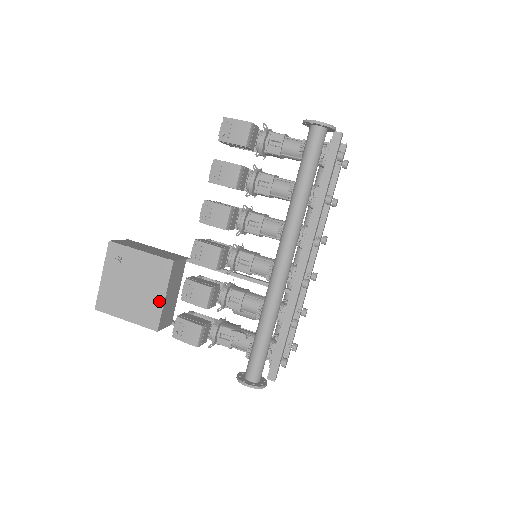
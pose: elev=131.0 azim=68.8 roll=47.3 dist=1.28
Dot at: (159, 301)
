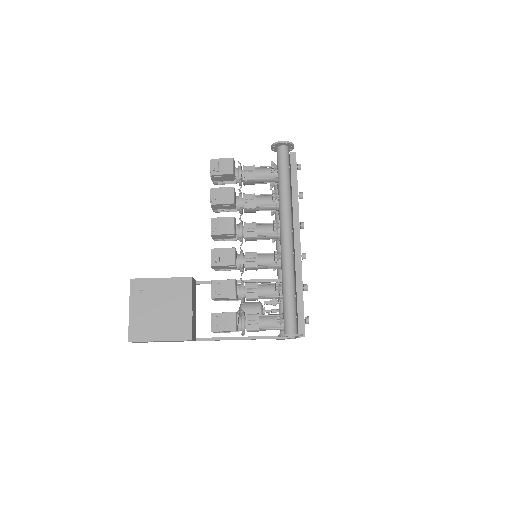
Dot at: (187, 314)
